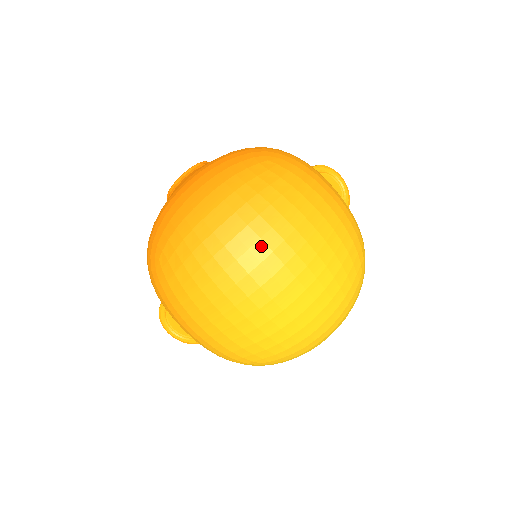
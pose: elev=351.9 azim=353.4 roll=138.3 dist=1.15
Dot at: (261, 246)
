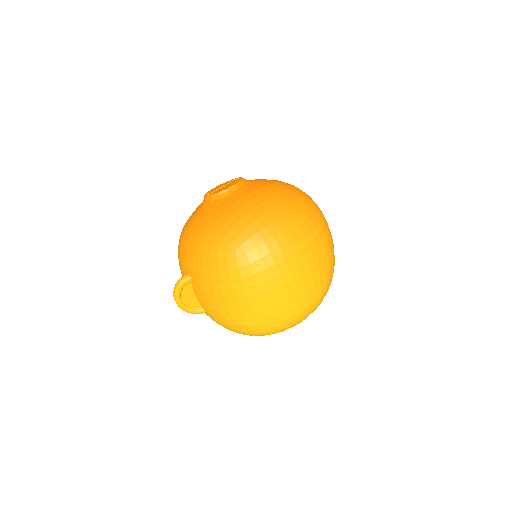
Dot at: (312, 259)
